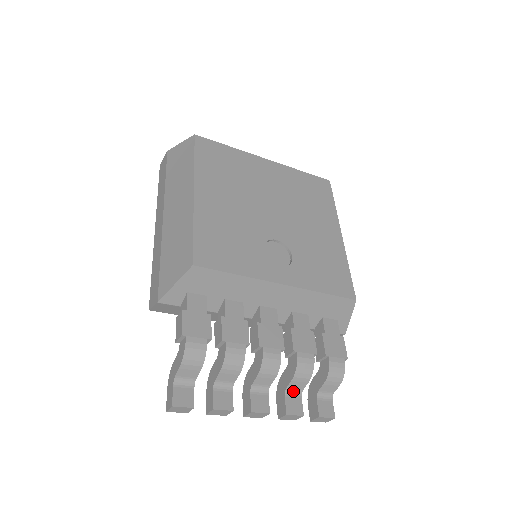
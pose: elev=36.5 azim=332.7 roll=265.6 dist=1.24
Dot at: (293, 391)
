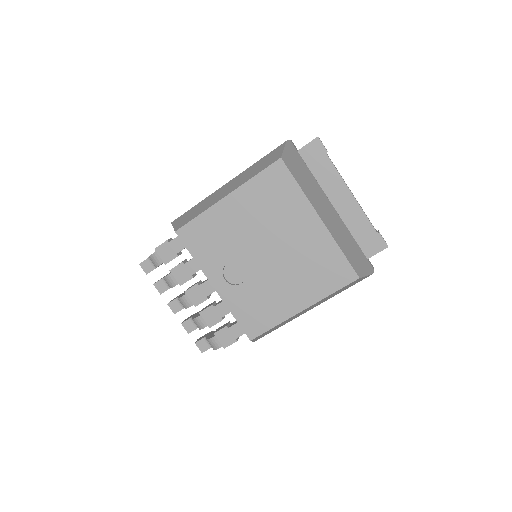
Dot at: occluded
